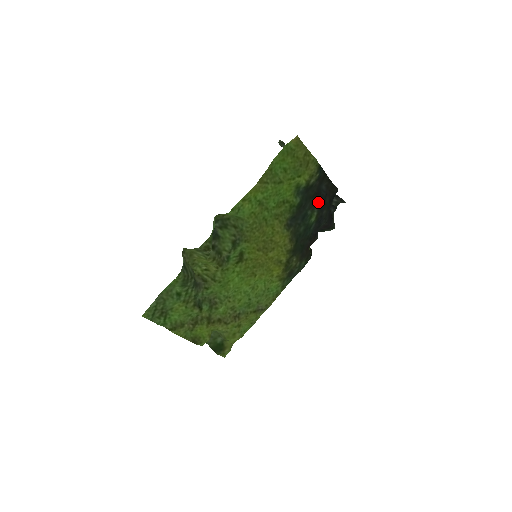
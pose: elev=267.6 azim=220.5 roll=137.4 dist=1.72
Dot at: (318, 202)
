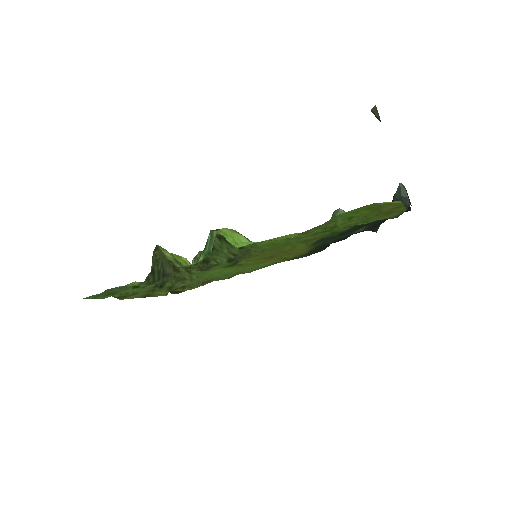
Dot at: occluded
